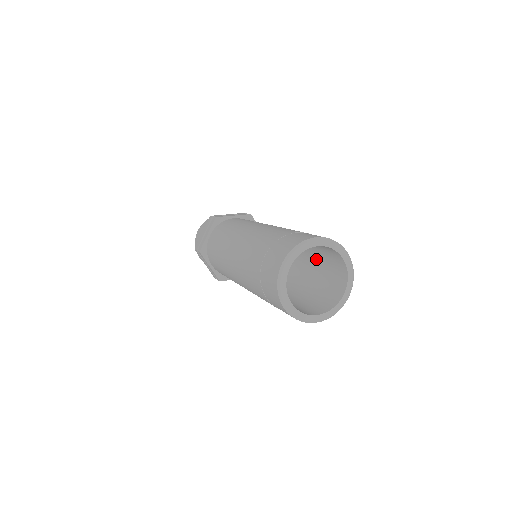
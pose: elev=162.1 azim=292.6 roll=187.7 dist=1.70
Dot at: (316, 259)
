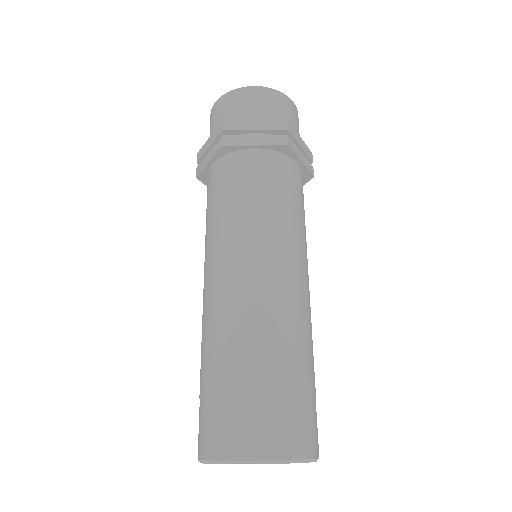
Dot at: occluded
